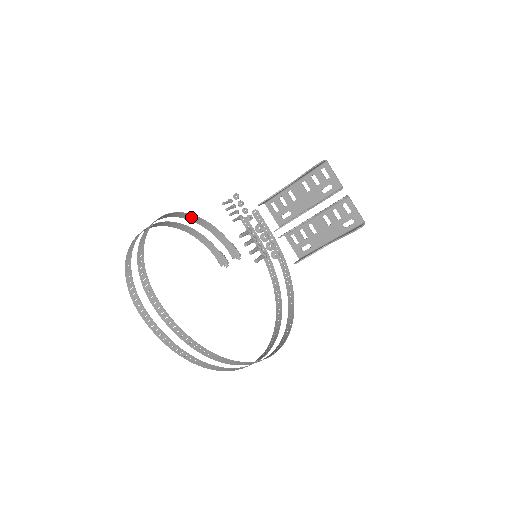
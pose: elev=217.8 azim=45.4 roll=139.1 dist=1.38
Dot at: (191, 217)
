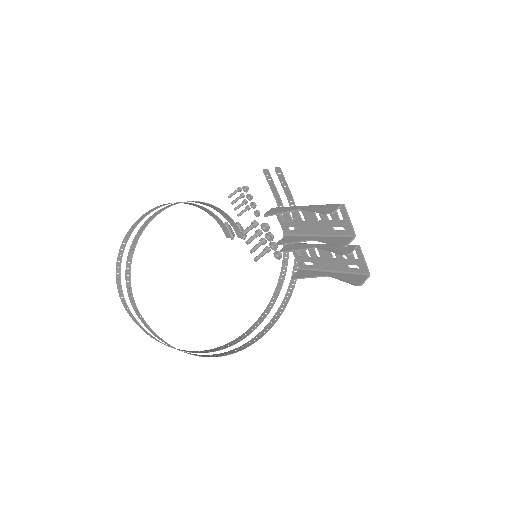
Dot at: (194, 201)
